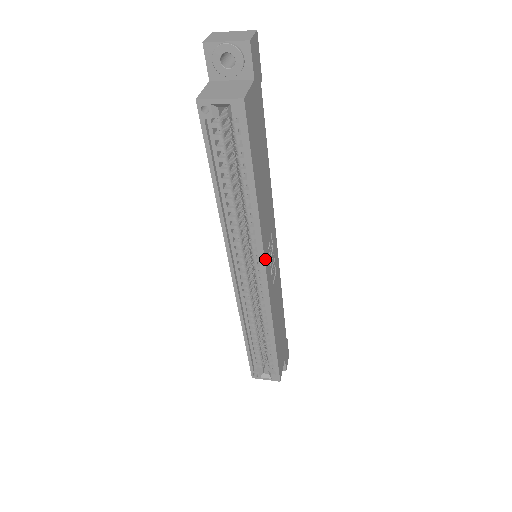
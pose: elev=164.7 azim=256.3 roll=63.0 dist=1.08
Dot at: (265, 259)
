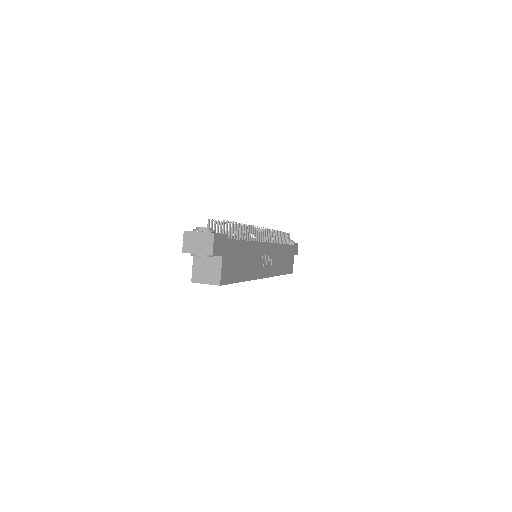
Dot at: (261, 277)
